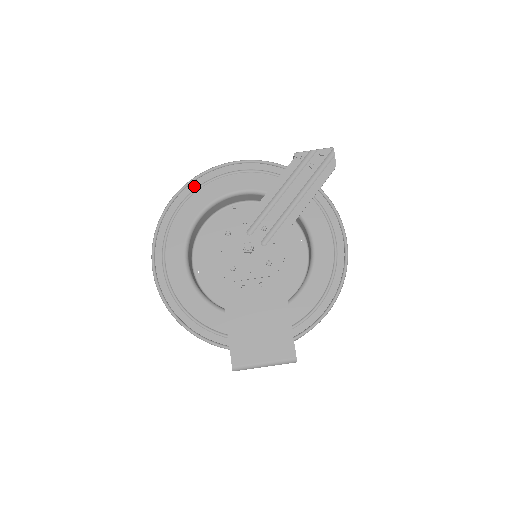
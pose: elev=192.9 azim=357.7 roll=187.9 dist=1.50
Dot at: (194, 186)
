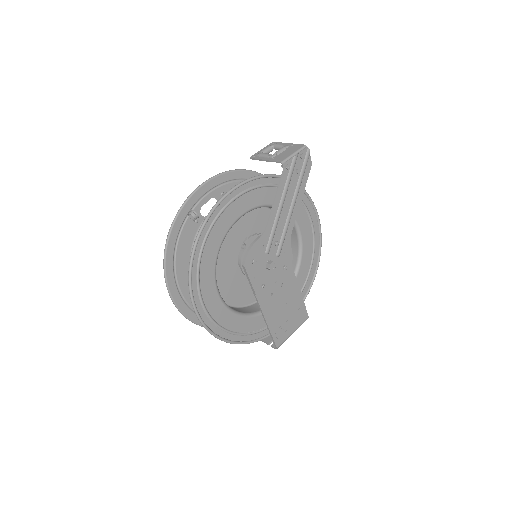
Dot at: (206, 228)
